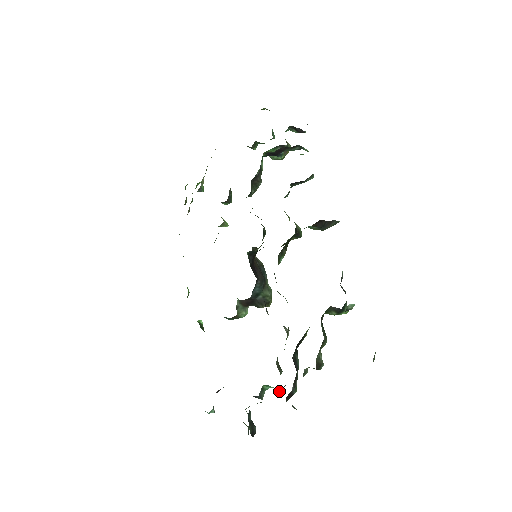
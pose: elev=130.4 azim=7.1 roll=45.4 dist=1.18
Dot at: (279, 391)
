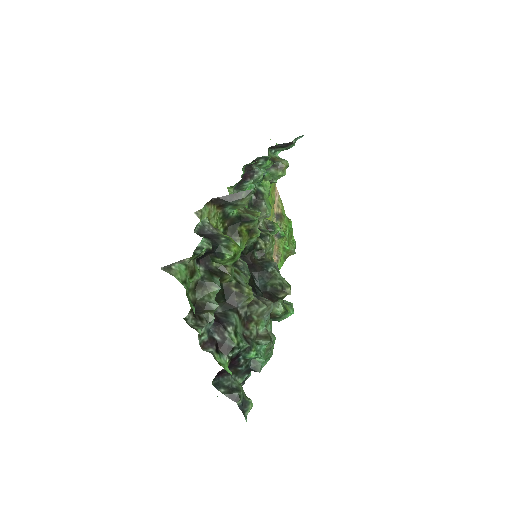
Dot at: (250, 355)
